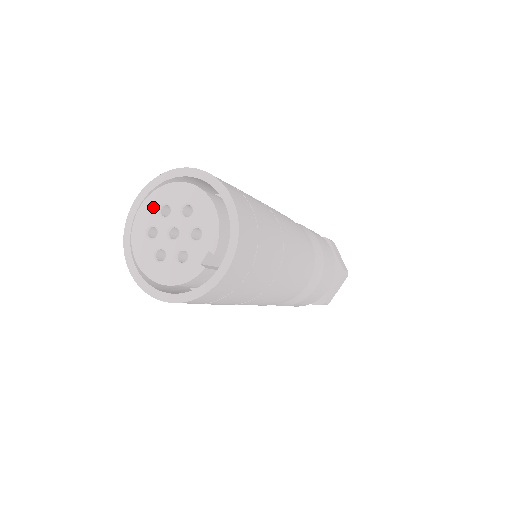
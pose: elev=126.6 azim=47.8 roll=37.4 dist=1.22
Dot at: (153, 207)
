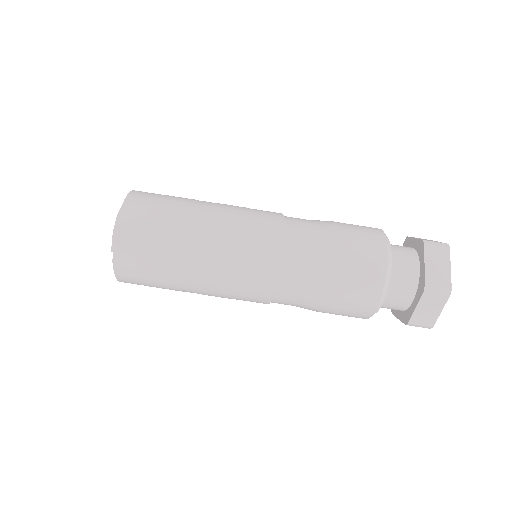
Dot at: occluded
